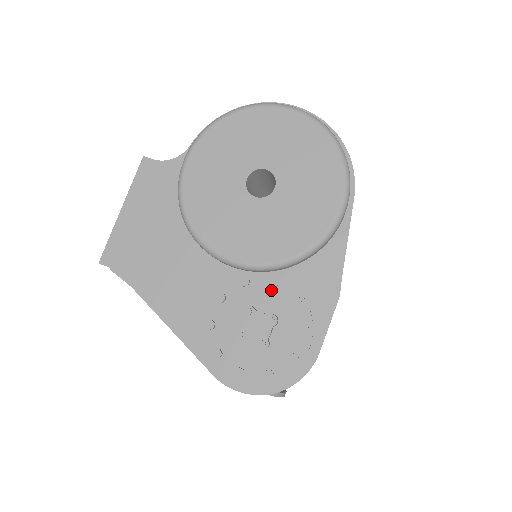
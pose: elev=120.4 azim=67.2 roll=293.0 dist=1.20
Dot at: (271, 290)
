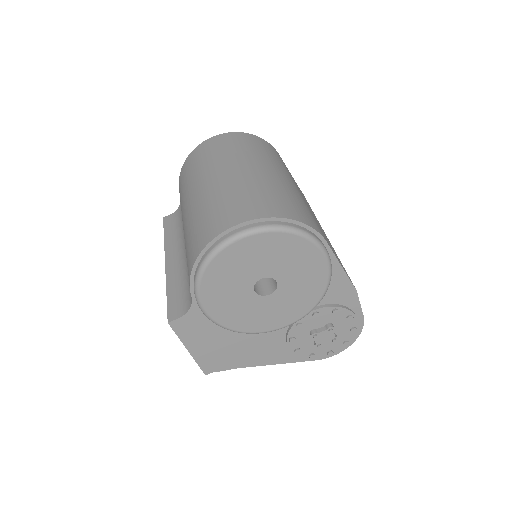
Dot at: (317, 317)
